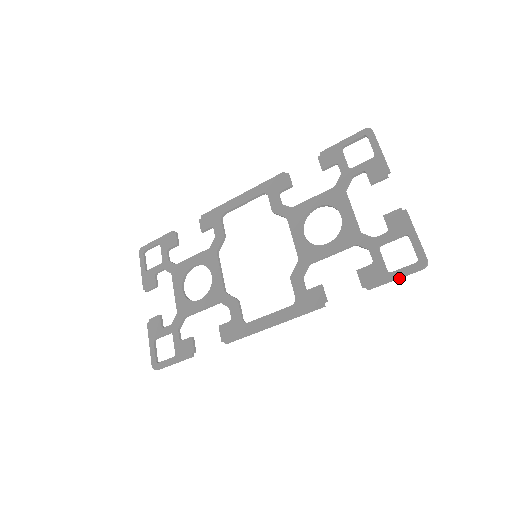
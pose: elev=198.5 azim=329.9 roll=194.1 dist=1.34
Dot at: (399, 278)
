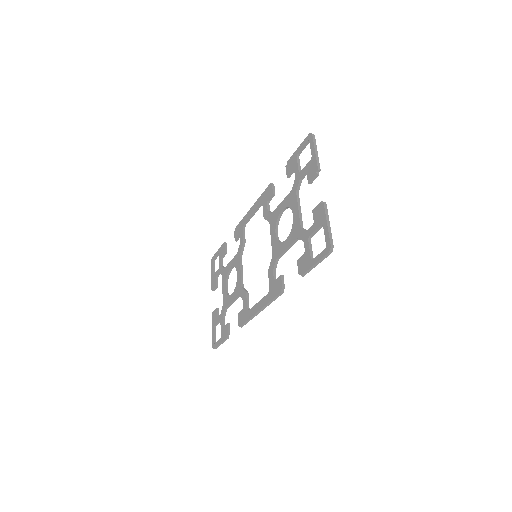
Dot at: occluded
